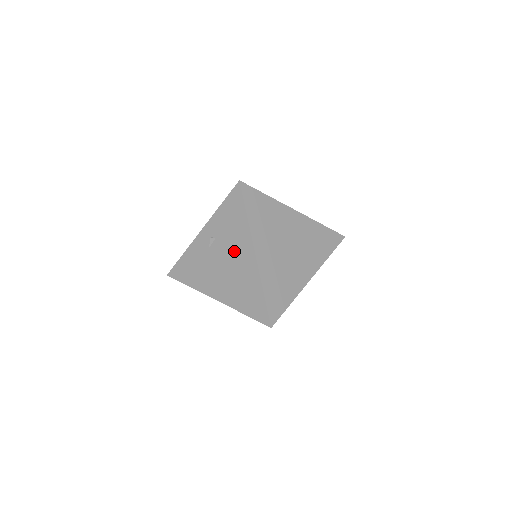
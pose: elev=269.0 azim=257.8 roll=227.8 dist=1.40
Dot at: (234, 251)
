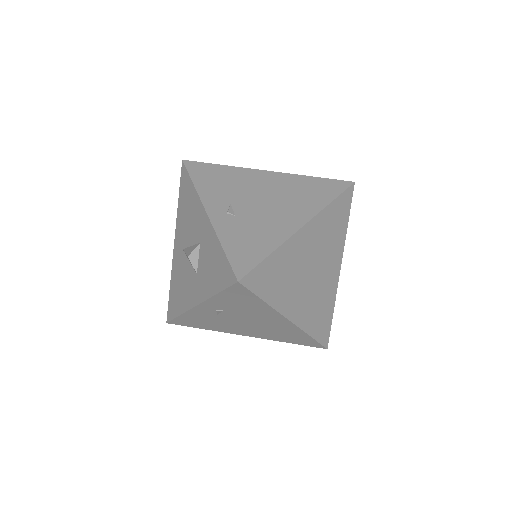
Dot at: (257, 318)
